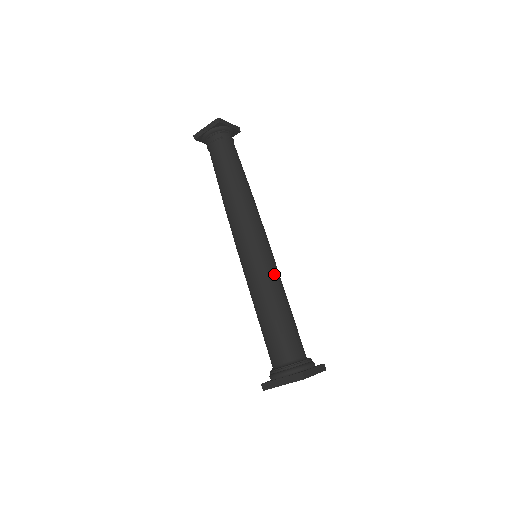
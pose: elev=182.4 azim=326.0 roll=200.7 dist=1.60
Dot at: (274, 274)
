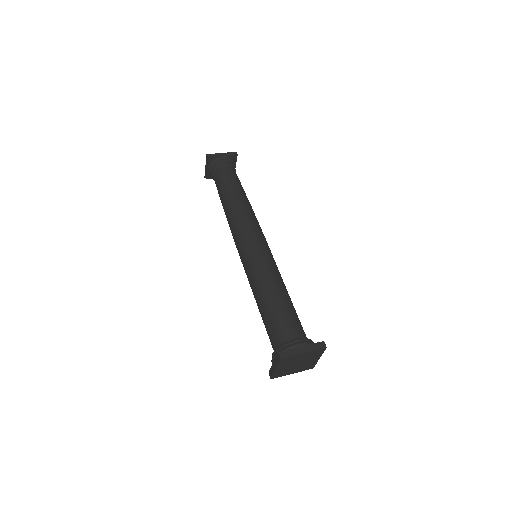
Dot at: (262, 267)
